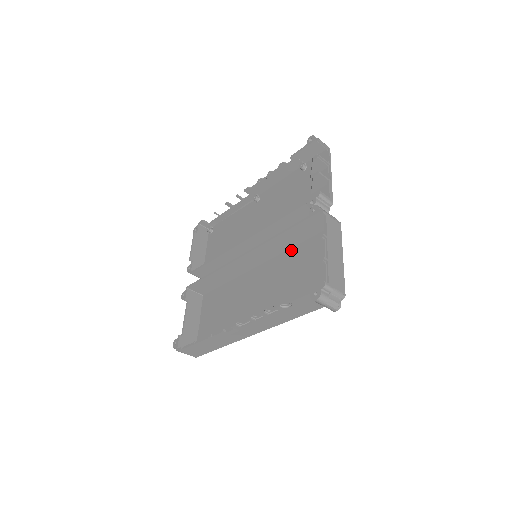
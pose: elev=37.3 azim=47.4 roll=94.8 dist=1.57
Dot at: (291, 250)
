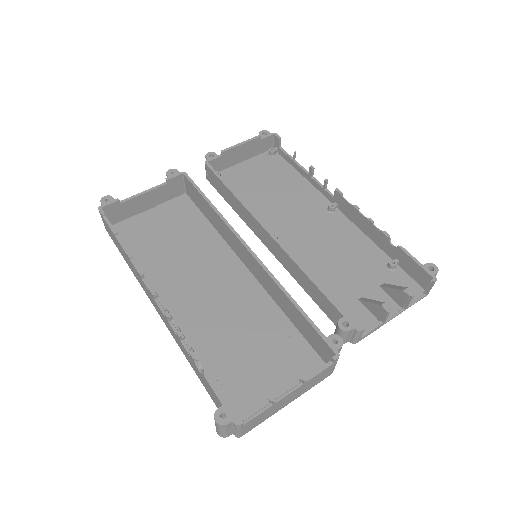
Dot at: (278, 310)
